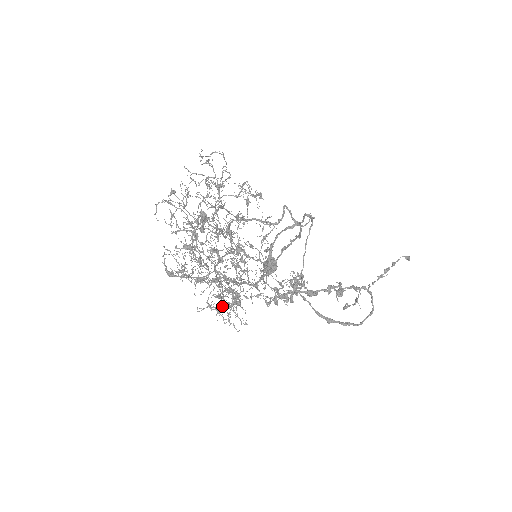
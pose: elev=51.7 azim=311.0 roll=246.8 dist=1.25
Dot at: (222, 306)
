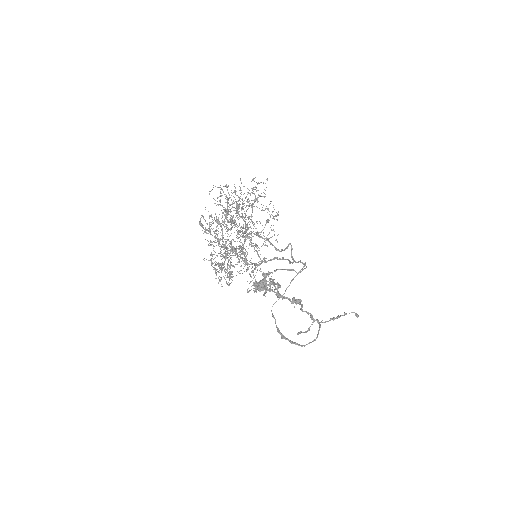
Dot at: occluded
